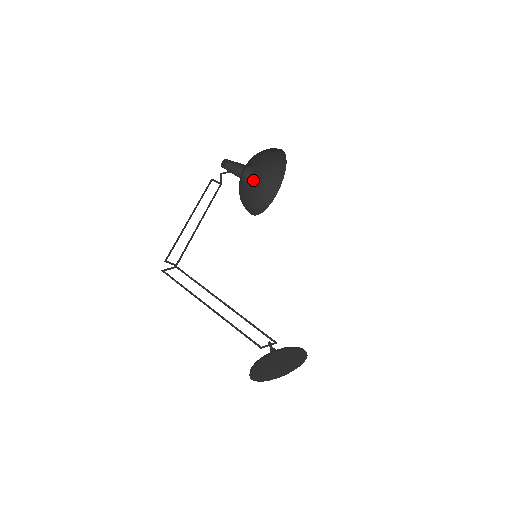
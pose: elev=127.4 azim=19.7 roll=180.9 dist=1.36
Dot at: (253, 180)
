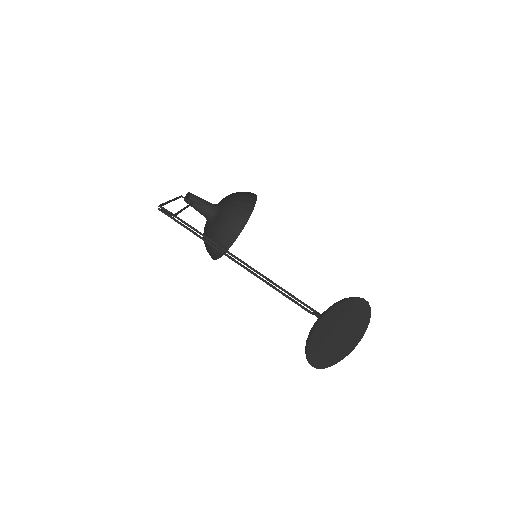
Dot at: (209, 227)
